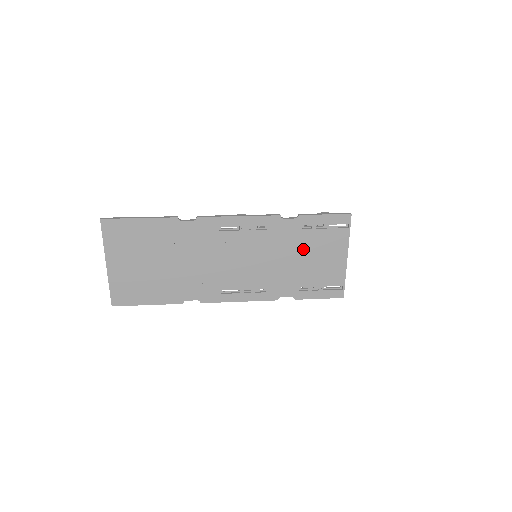
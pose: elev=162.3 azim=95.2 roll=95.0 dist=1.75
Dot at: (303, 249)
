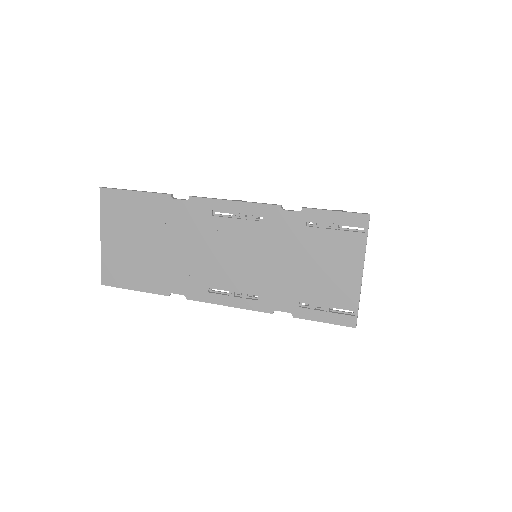
Dot at: (306, 252)
